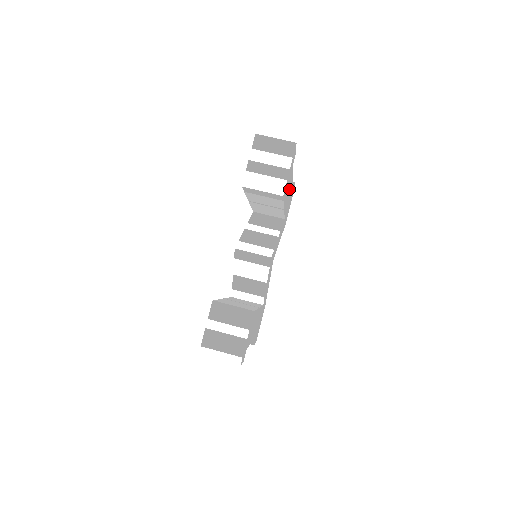
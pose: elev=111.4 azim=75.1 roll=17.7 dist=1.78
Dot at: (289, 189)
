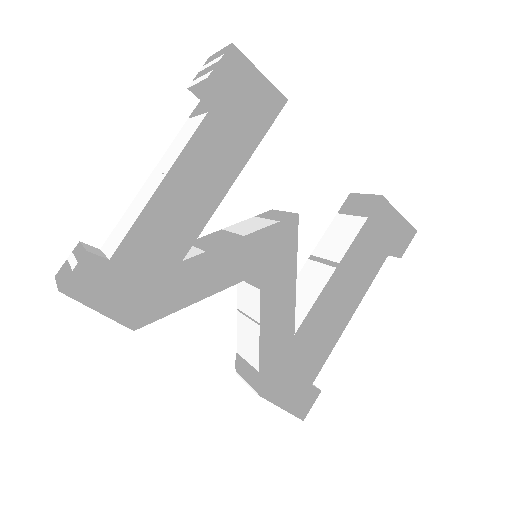
Dot at: (352, 288)
